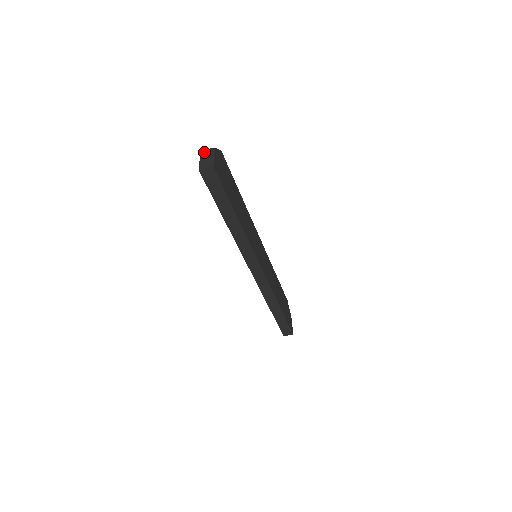
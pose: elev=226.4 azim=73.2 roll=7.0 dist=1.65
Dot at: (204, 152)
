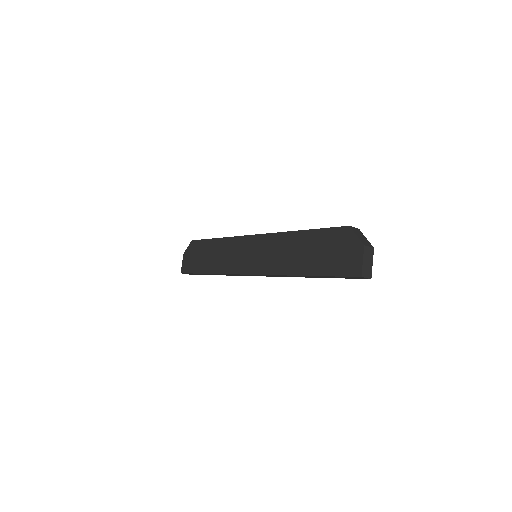
Dot at: (367, 250)
